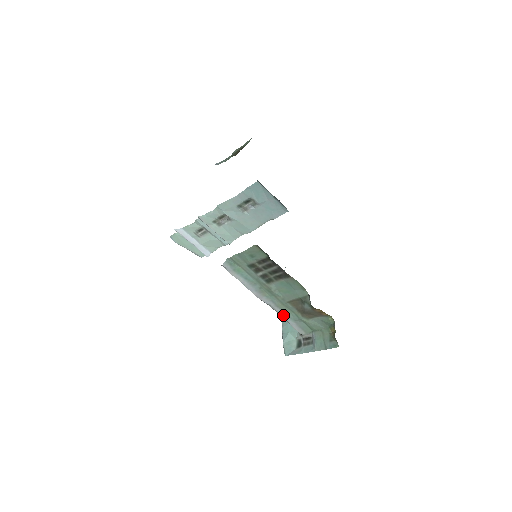
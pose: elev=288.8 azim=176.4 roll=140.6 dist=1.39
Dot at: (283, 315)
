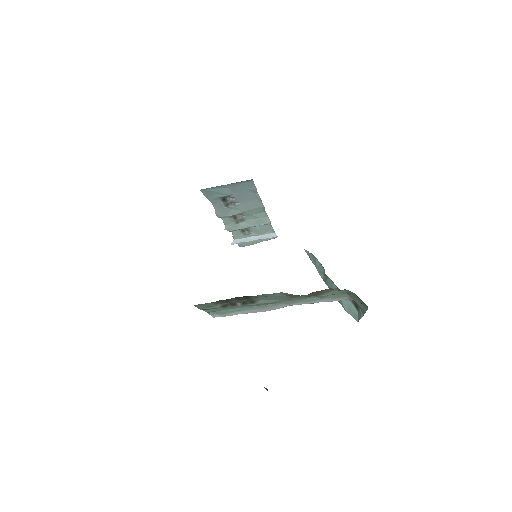
Dot at: (308, 303)
